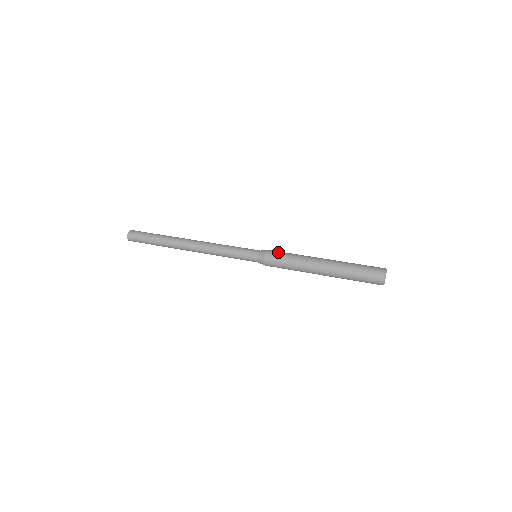
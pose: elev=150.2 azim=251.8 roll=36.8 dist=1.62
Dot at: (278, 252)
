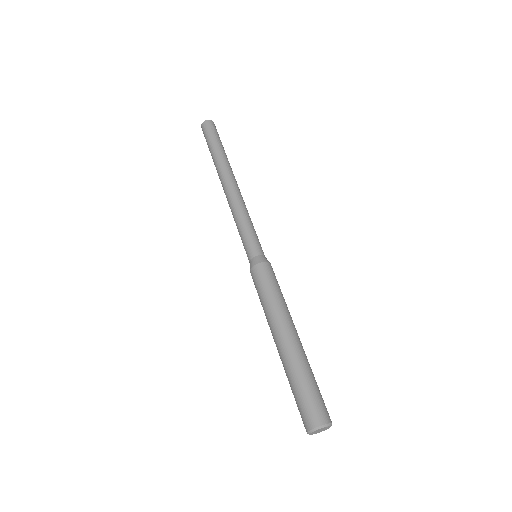
Dot at: (260, 279)
